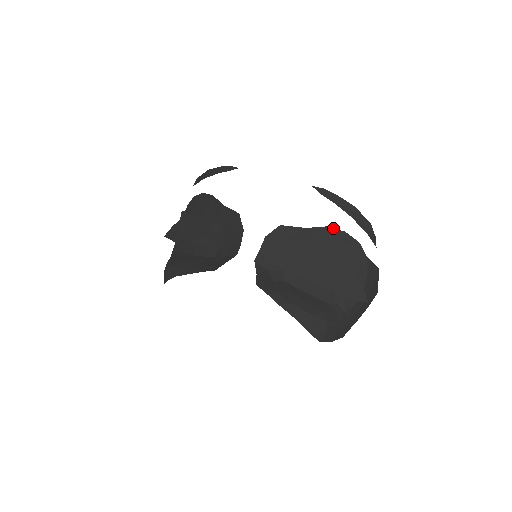
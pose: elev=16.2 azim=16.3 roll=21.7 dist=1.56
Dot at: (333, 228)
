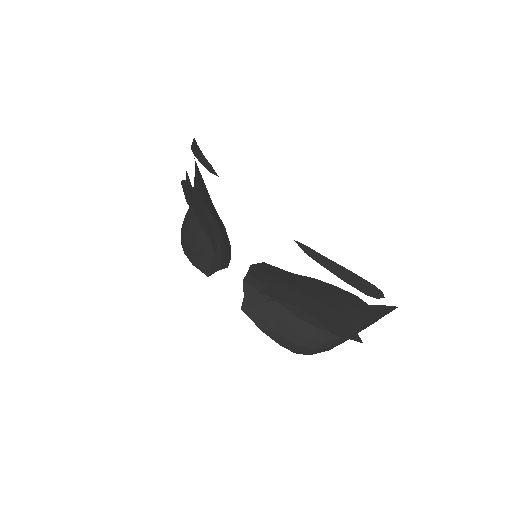
Dot at: occluded
